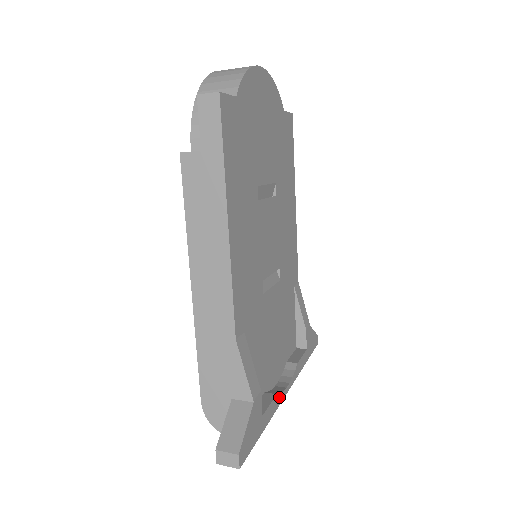
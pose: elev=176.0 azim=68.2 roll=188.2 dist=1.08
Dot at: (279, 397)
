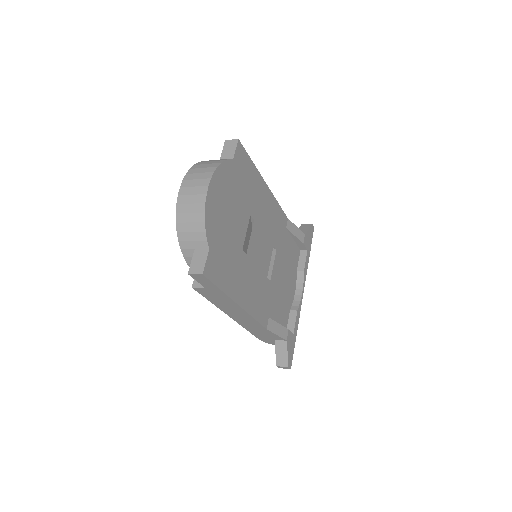
Dot at: (299, 308)
